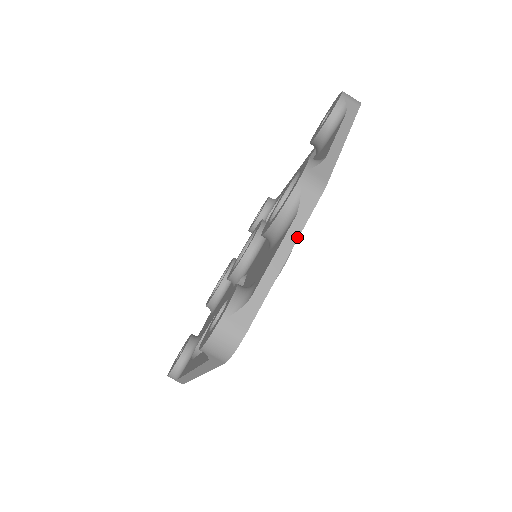
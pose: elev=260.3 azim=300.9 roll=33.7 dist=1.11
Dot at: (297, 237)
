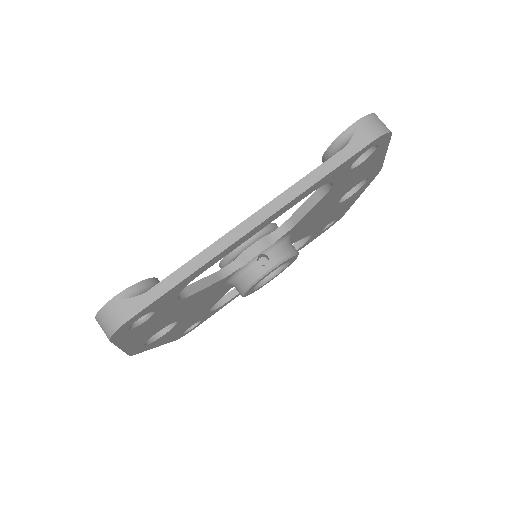
Dot at: (384, 158)
